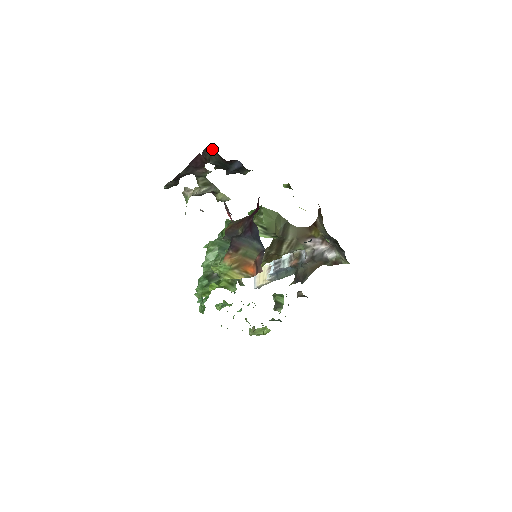
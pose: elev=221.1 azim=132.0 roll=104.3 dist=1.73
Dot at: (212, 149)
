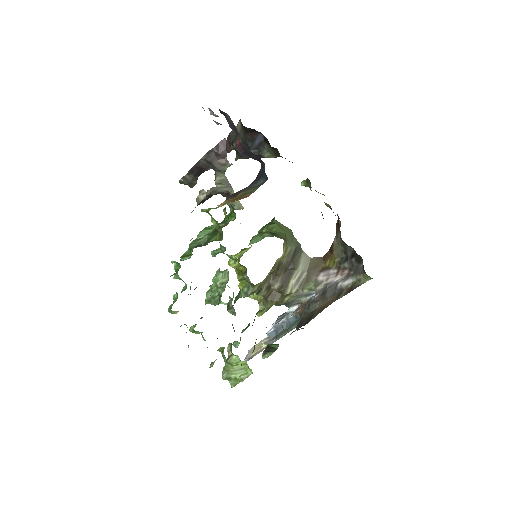
Dot at: (238, 126)
